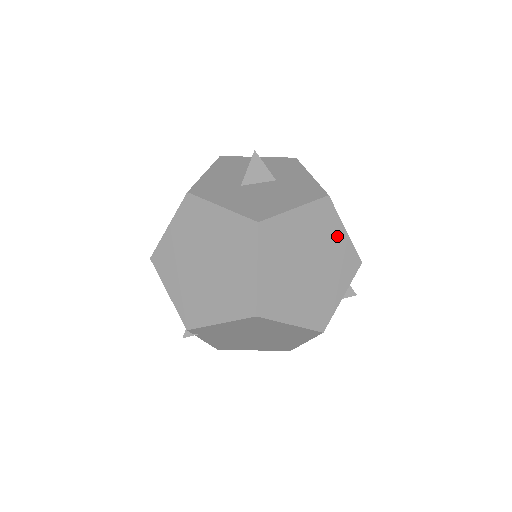
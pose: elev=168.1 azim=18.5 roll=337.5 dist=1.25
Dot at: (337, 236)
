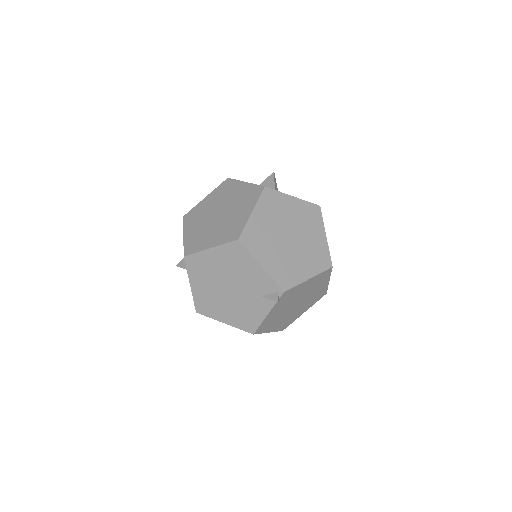
Dot at: occluded
